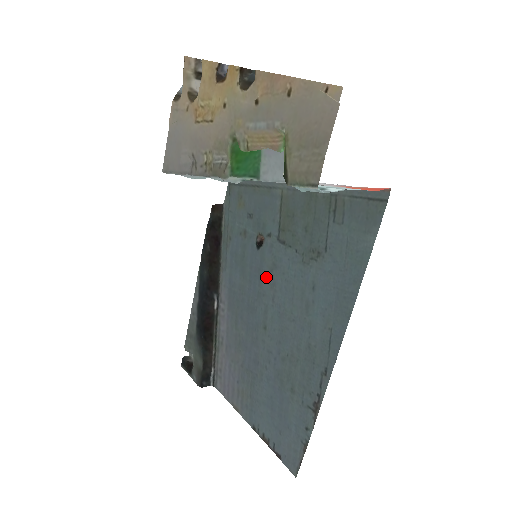
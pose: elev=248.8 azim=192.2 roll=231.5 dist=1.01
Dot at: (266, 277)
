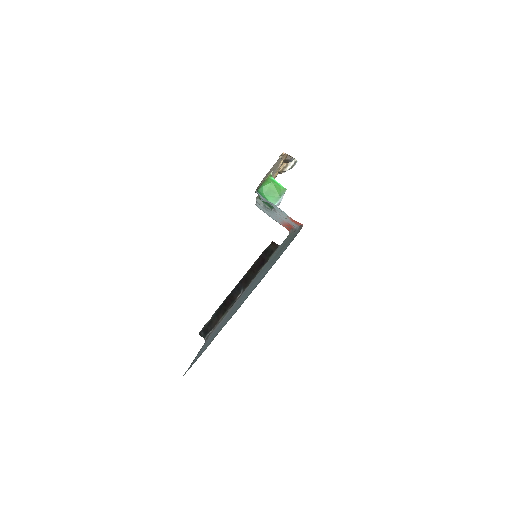
Dot at: occluded
